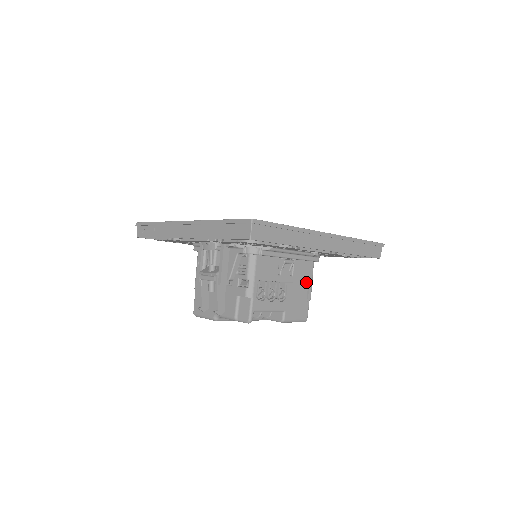
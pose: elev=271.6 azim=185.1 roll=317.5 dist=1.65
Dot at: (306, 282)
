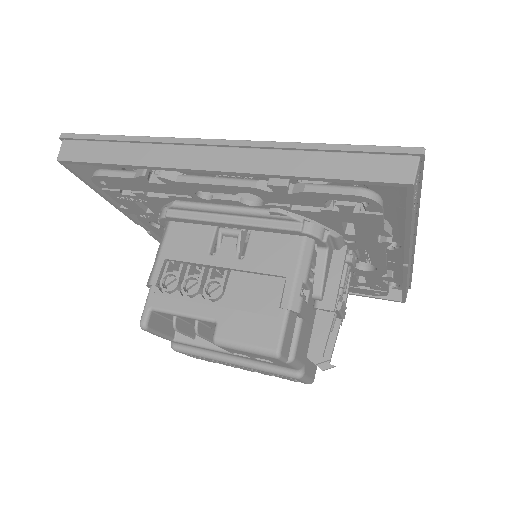
Dot at: (279, 273)
